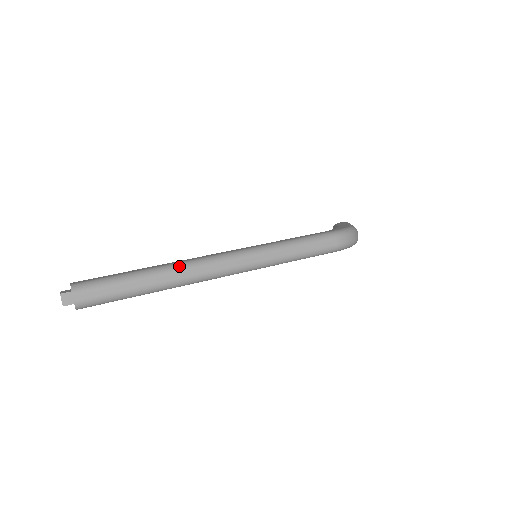
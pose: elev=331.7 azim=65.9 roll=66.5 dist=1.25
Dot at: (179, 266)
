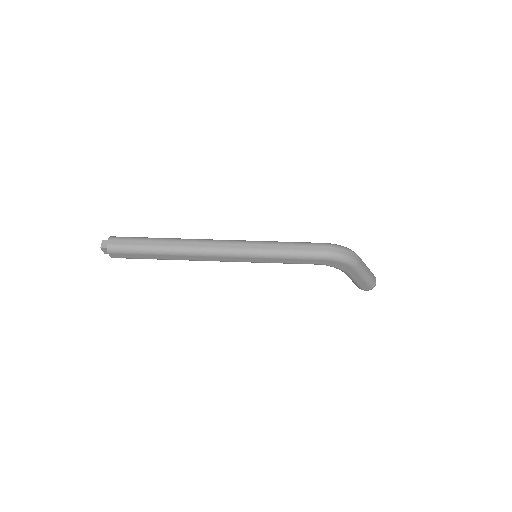
Dot at: (186, 239)
